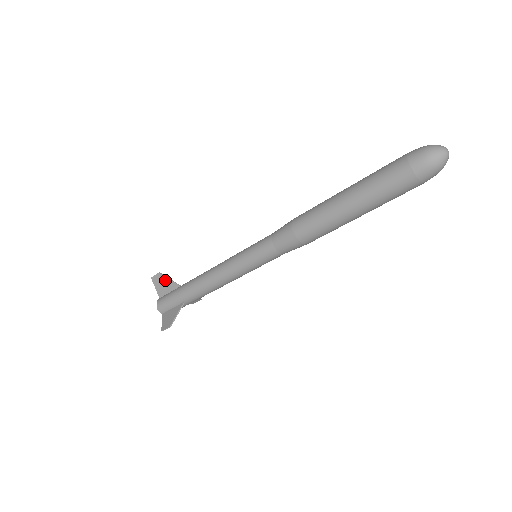
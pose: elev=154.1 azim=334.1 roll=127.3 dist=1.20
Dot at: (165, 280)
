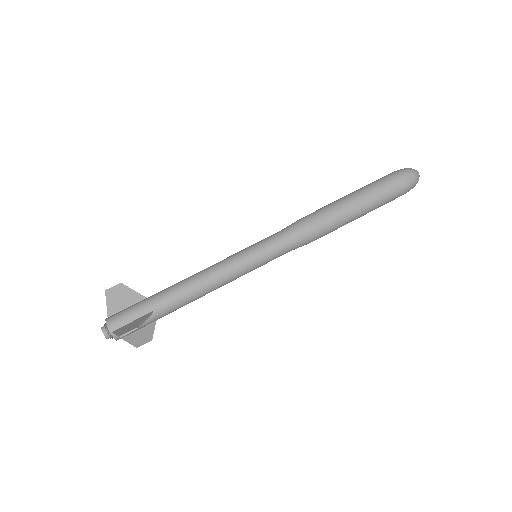
Dot at: (127, 292)
